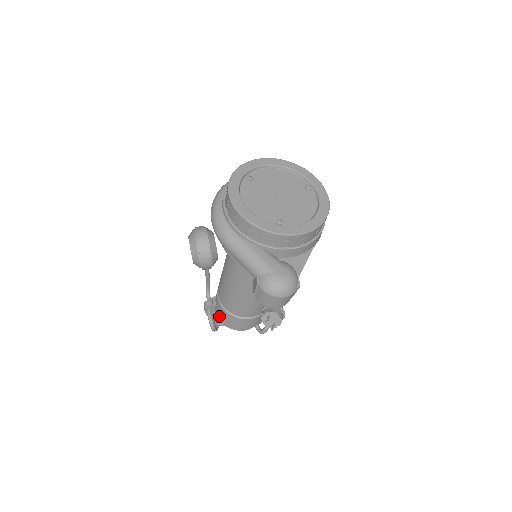
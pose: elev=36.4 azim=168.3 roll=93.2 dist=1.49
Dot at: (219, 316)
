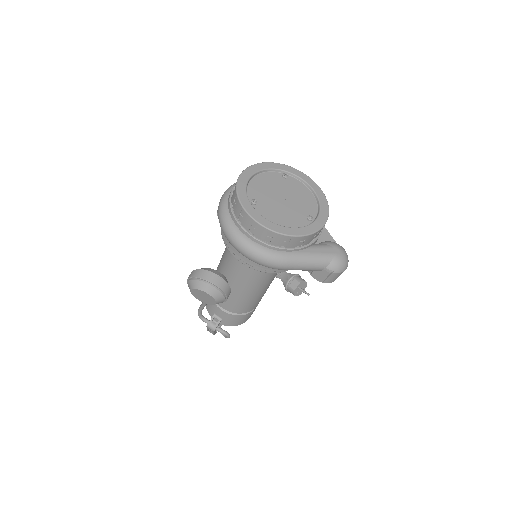
Dot at: (231, 324)
